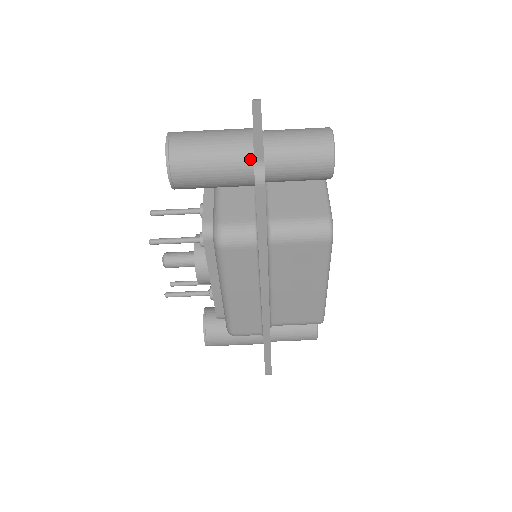
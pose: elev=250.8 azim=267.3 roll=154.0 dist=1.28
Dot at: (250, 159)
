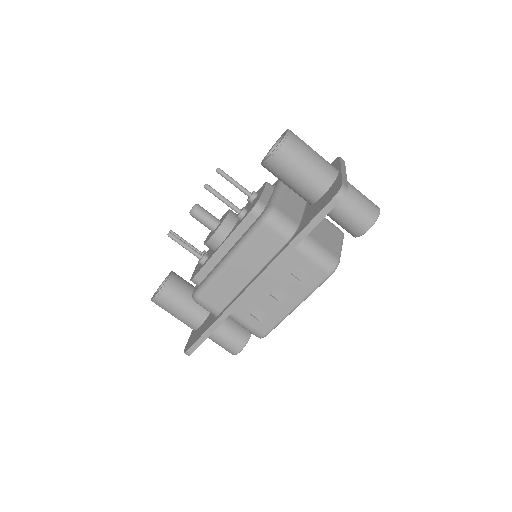
Dot at: (329, 184)
